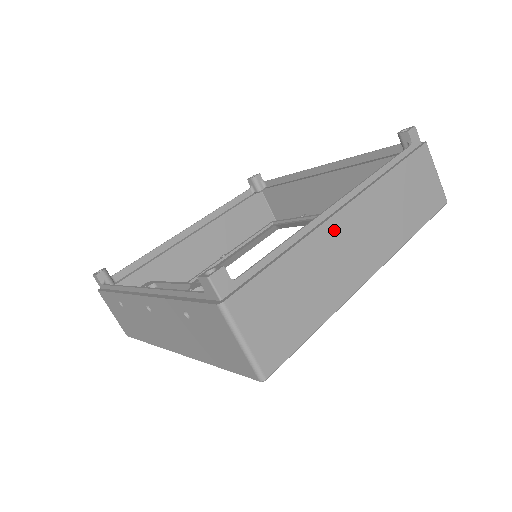
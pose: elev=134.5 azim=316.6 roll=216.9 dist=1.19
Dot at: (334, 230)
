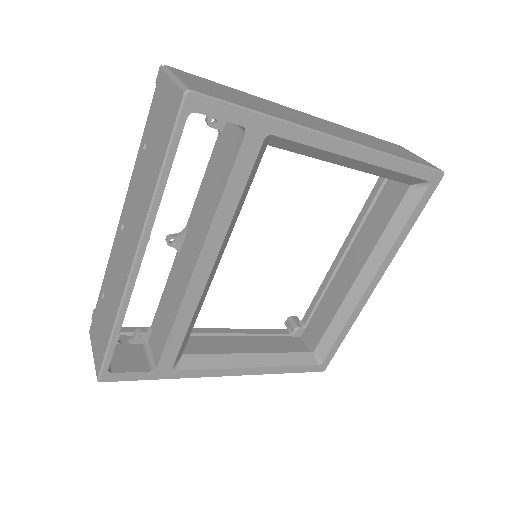
Dot at: (292, 111)
